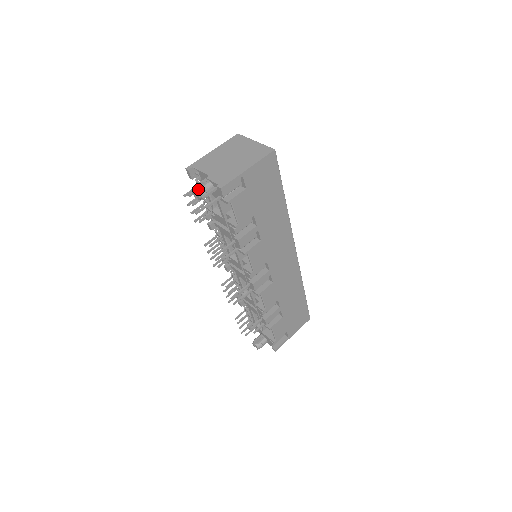
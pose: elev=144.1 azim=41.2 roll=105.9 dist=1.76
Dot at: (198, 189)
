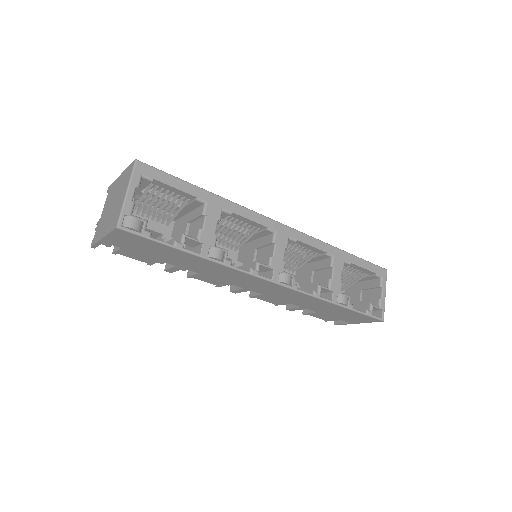
Dot at: (95, 229)
